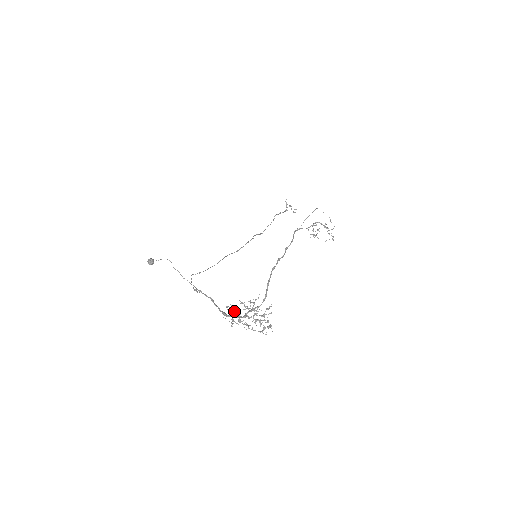
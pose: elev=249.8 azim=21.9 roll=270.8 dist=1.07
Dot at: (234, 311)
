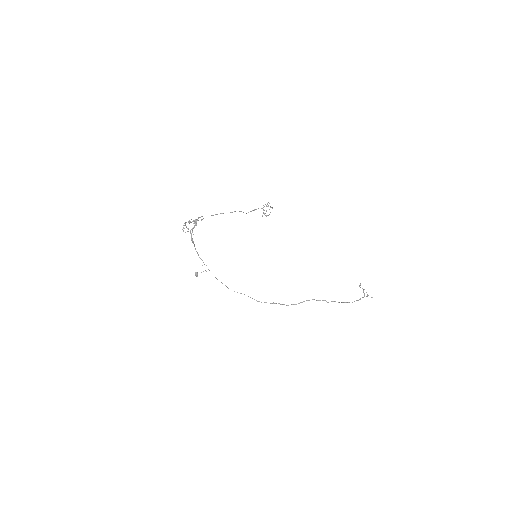
Dot at: (186, 227)
